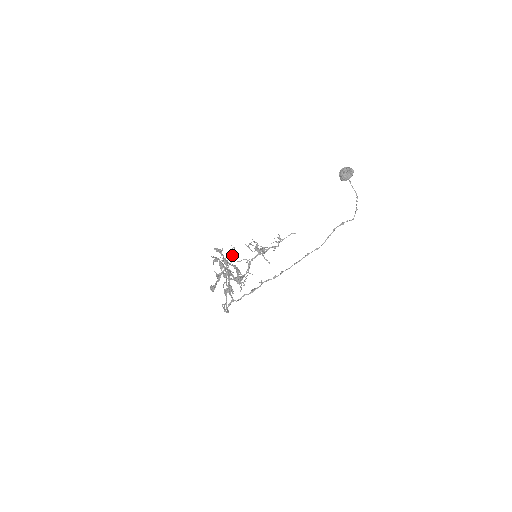
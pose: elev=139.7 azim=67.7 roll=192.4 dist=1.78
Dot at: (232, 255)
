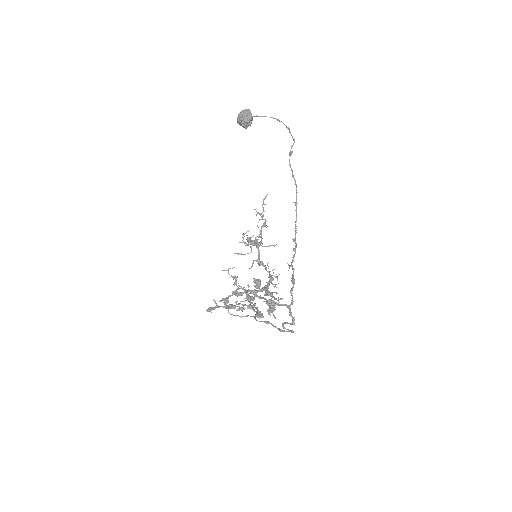
Dot at: (235, 279)
